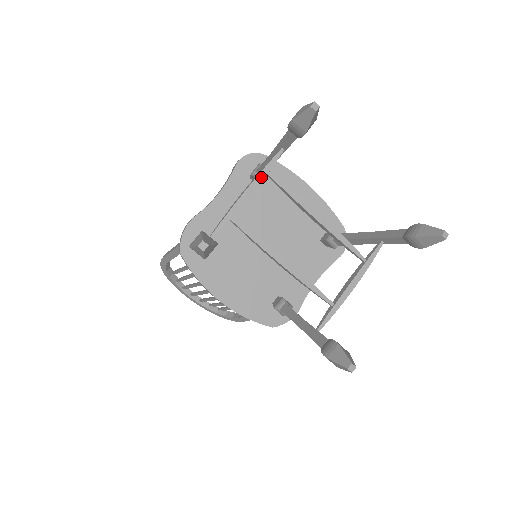
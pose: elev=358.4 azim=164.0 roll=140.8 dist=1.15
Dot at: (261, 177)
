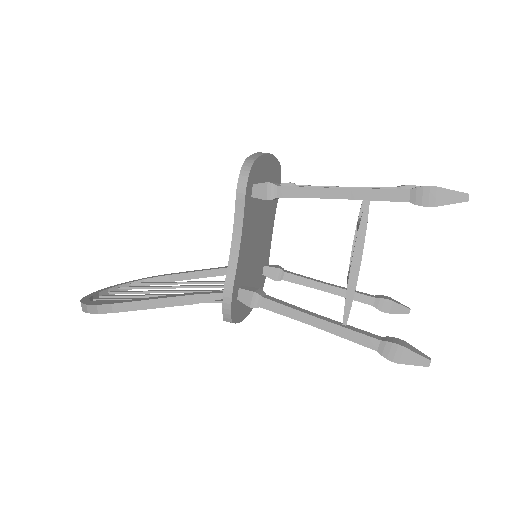
Dot at: (364, 242)
